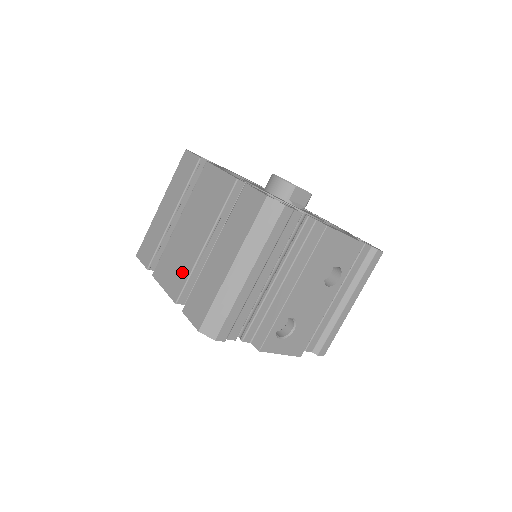
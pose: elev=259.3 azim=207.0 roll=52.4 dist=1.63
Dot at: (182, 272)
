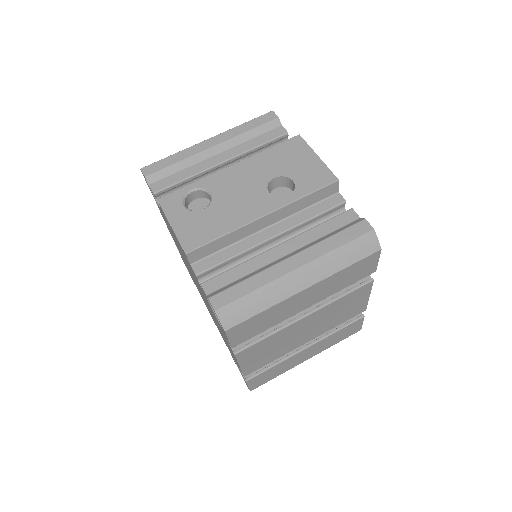
Dot at: occluded
